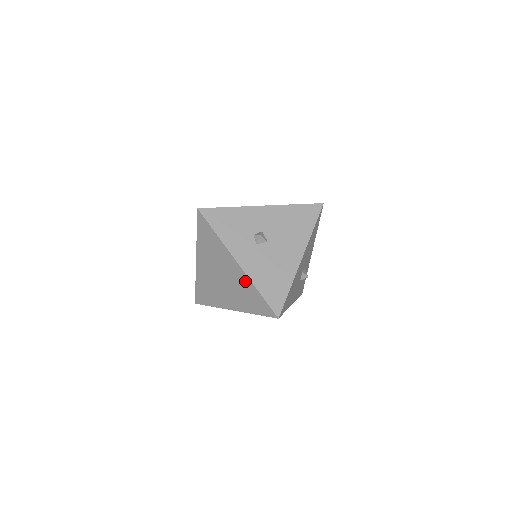
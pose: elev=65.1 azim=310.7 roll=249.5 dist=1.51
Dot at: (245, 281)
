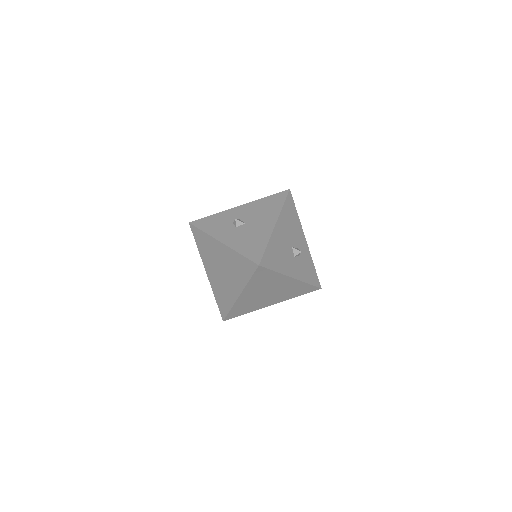
Dot at: (231, 254)
